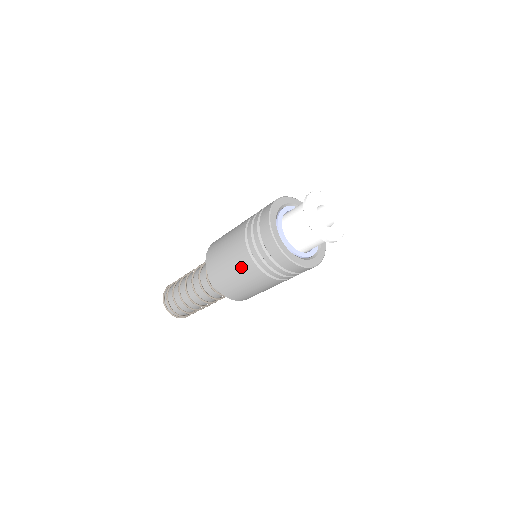
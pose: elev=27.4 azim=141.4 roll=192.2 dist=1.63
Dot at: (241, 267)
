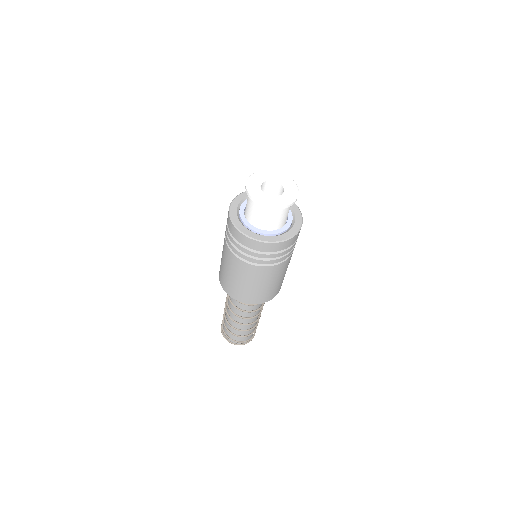
Dot at: (245, 274)
